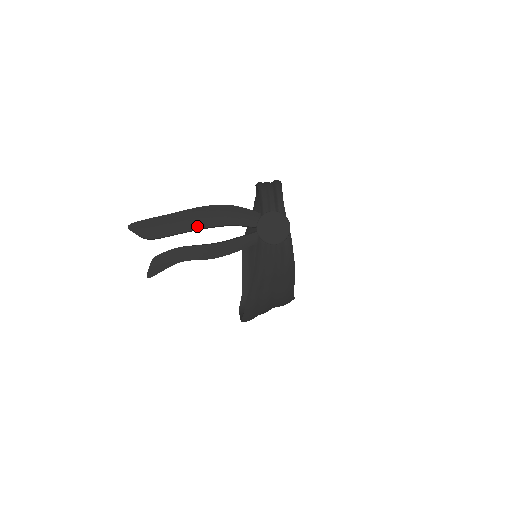
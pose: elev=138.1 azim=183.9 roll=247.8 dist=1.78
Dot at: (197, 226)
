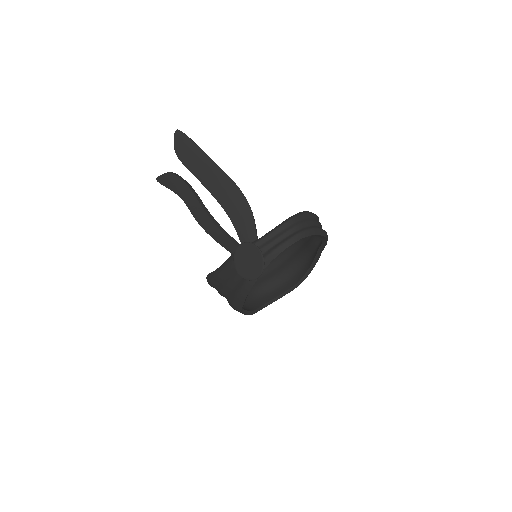
Dot at: (212, 189)
